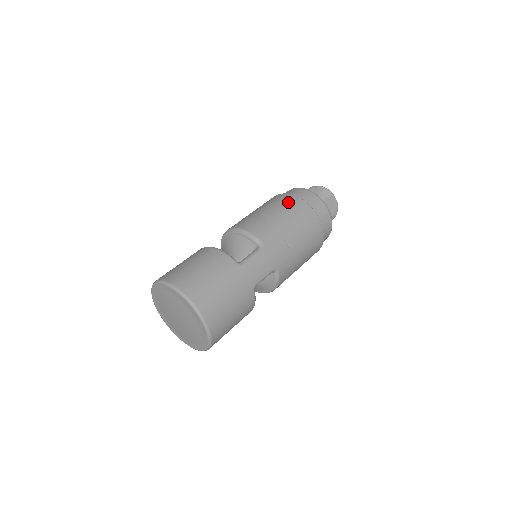
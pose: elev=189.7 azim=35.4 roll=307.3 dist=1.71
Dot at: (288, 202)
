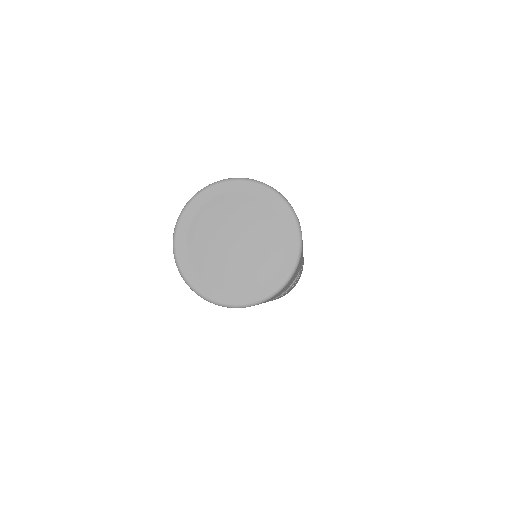
Dot at: occluded
